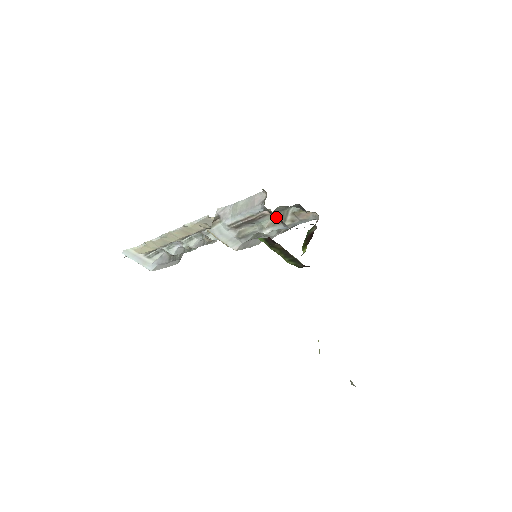
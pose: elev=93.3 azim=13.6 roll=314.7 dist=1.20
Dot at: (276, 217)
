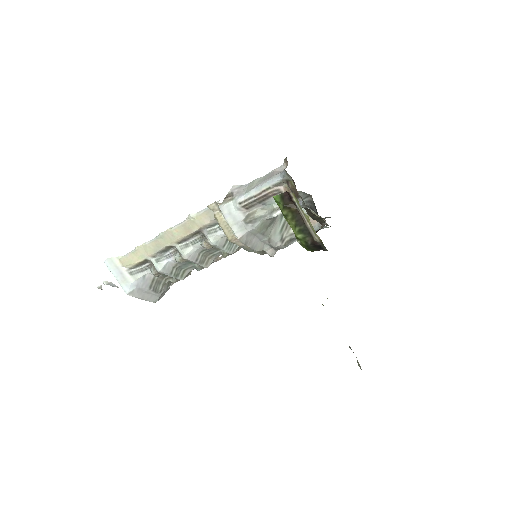
Dot at: (292, 187)
